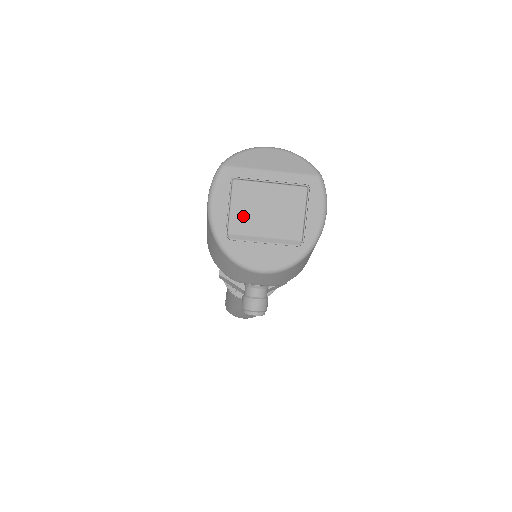
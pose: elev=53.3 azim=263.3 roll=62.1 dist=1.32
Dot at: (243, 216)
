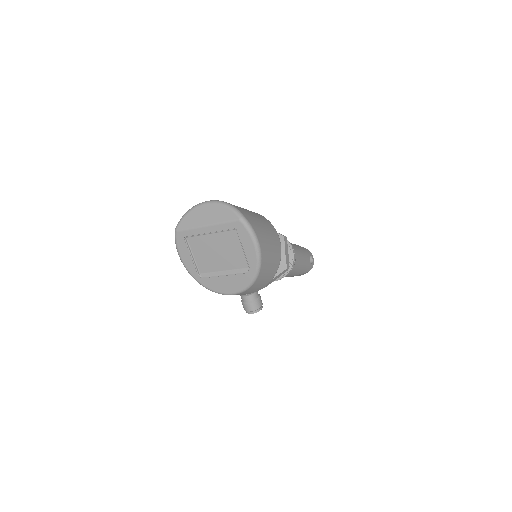
Dot at: (204, 260)
